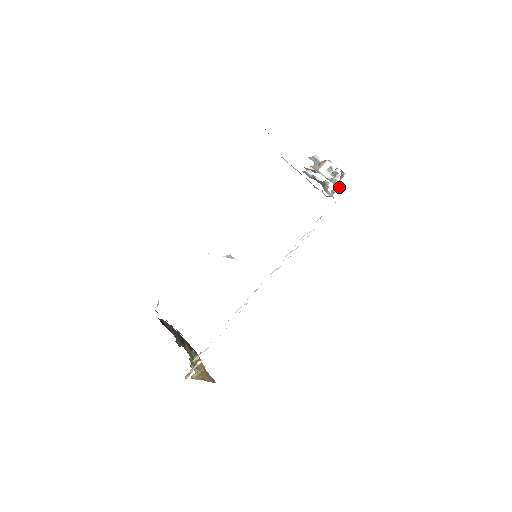
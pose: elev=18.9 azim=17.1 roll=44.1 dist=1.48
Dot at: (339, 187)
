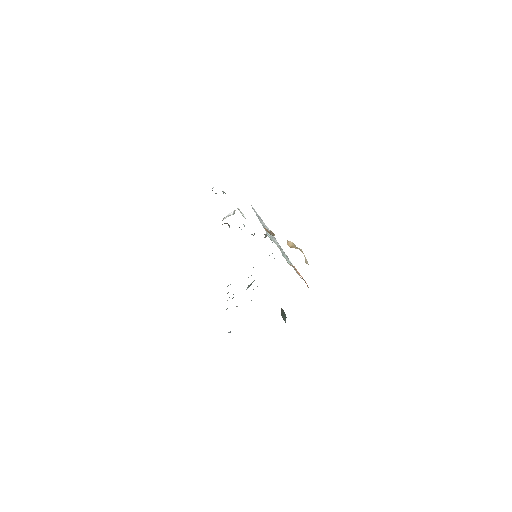
Dot at: occluded
